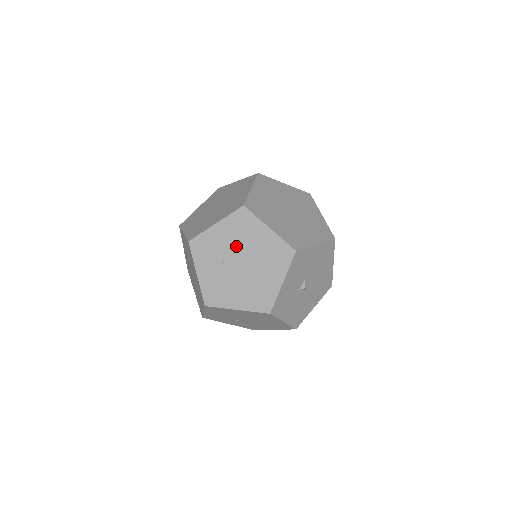
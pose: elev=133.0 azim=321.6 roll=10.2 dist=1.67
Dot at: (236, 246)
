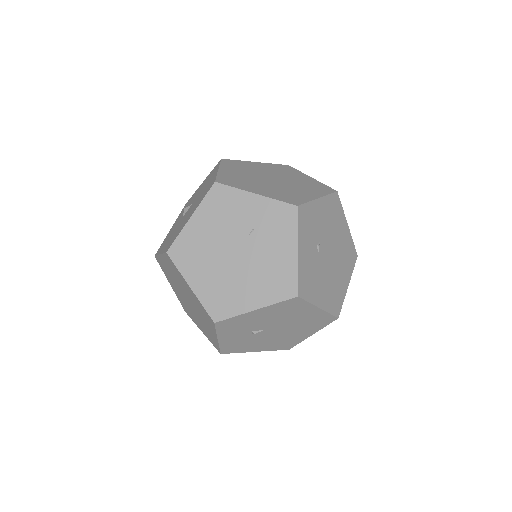
Dot at: (328, 232)
